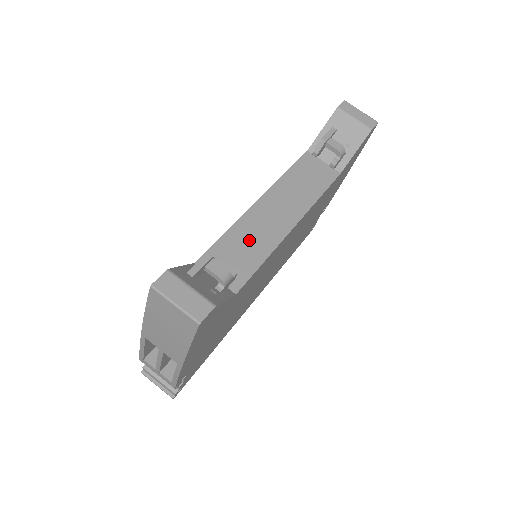
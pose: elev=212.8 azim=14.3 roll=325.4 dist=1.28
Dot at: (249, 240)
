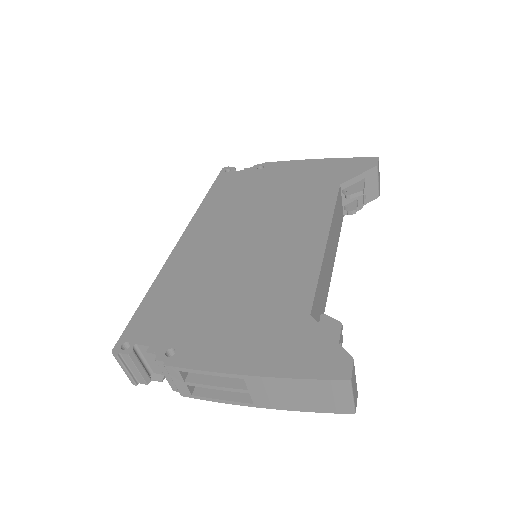
Dot at: (323, 288)
